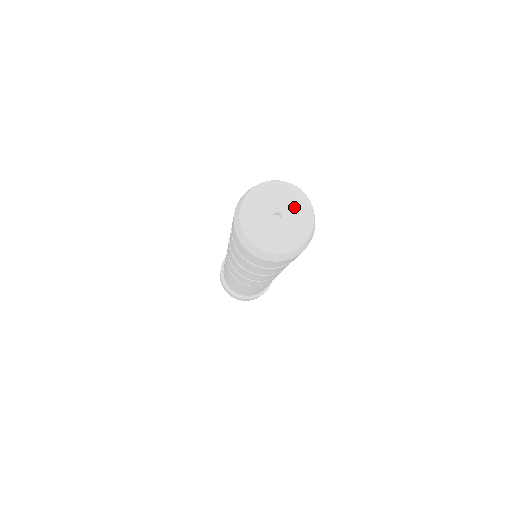
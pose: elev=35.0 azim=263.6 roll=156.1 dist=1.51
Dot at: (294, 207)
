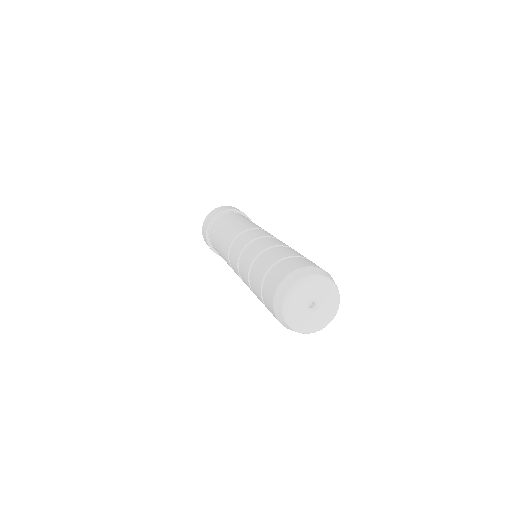
Dot at: (326, 310)
